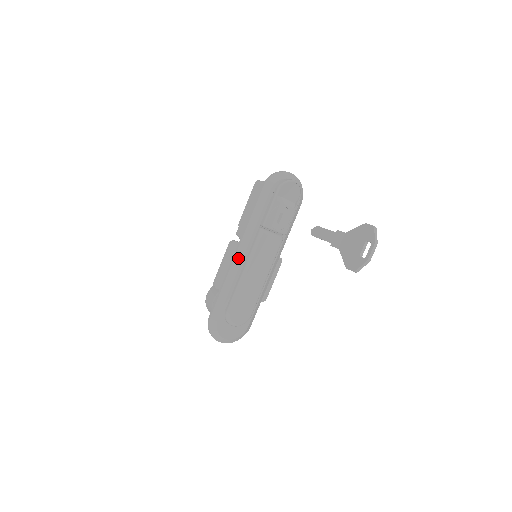
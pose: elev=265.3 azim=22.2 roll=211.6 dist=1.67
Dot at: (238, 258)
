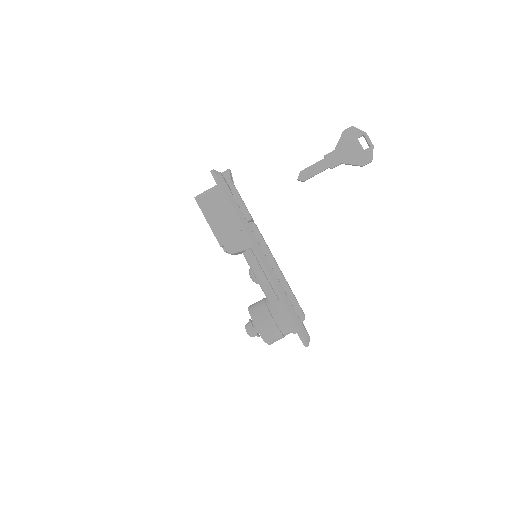
Dot at: (264, 260)
